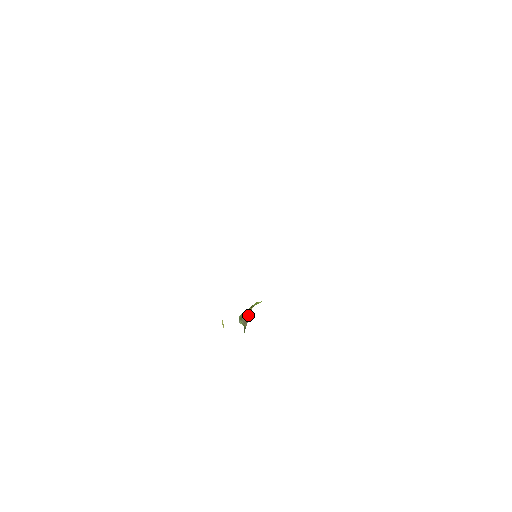
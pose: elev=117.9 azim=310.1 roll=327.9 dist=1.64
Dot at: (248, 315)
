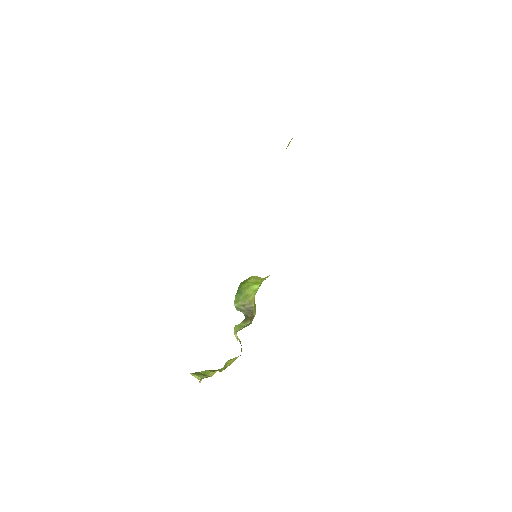
Dot at: (251, 307)
